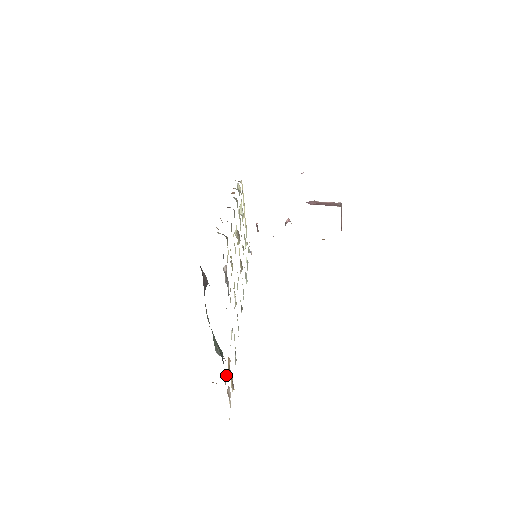
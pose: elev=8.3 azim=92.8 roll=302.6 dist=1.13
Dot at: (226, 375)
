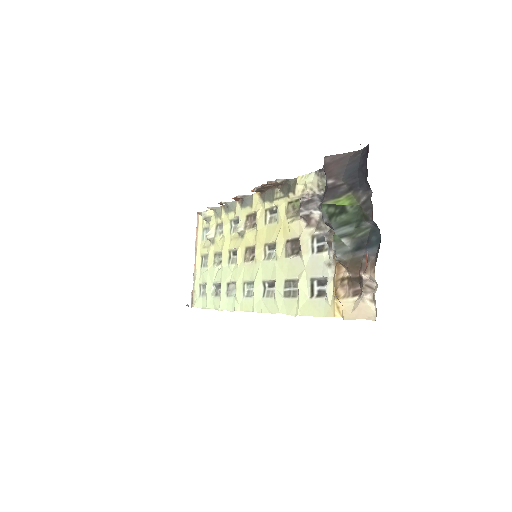
Dot at: (365, 262)
